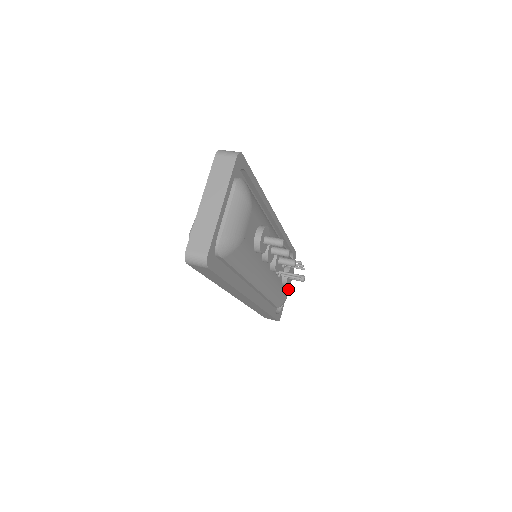
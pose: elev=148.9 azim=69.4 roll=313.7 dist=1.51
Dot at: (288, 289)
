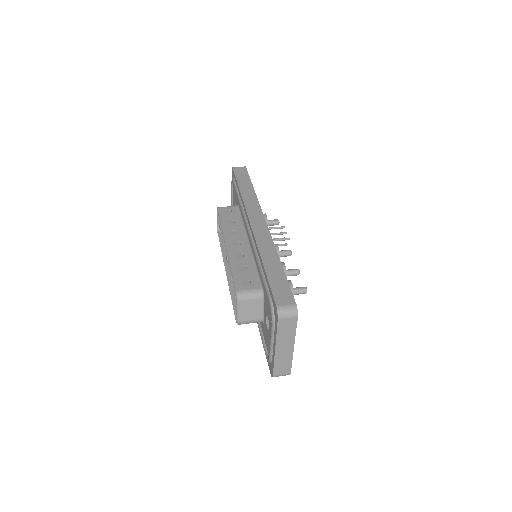
Dot at: occluded
